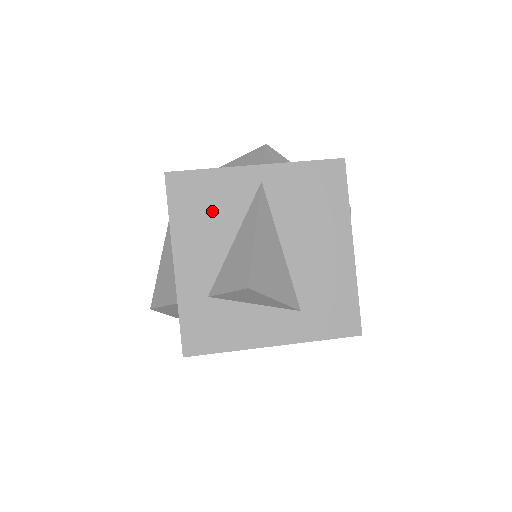
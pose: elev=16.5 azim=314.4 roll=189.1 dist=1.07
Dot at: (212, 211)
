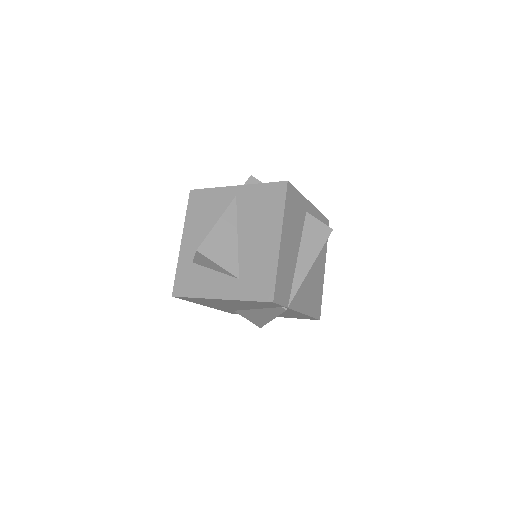
Dot at: (207, 212)
